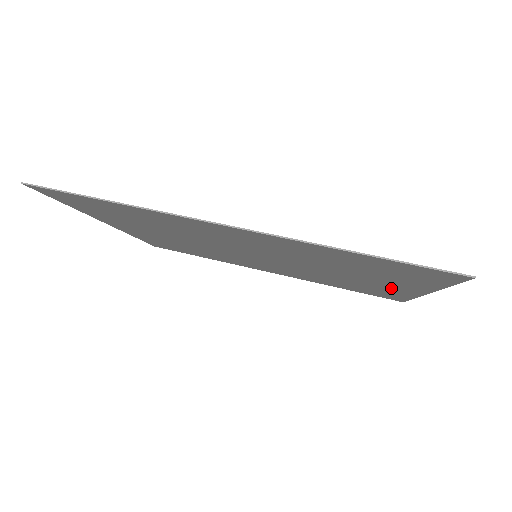
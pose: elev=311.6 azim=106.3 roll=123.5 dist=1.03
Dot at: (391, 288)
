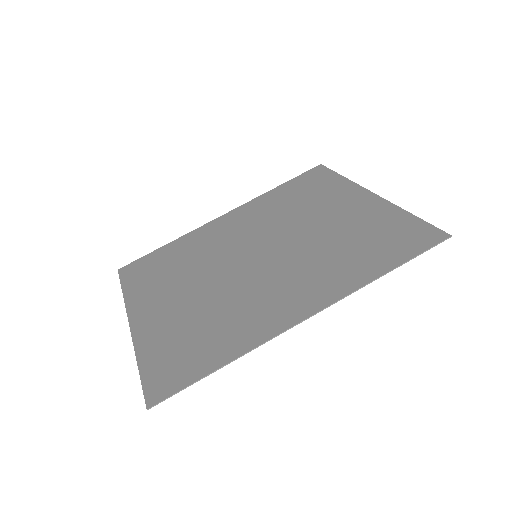
Dot at: (344, 200)
